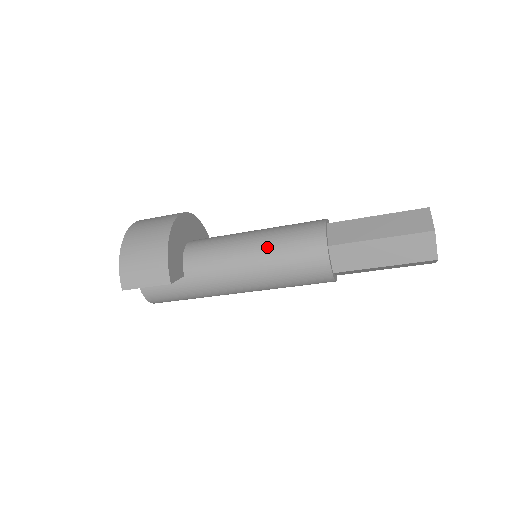
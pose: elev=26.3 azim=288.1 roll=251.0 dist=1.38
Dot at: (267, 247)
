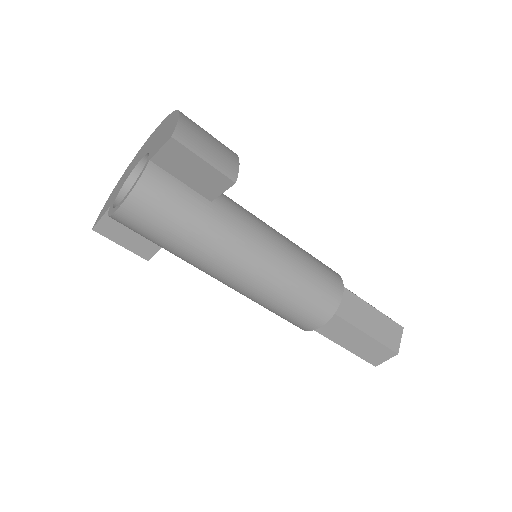
Dot at: (297, 246)
